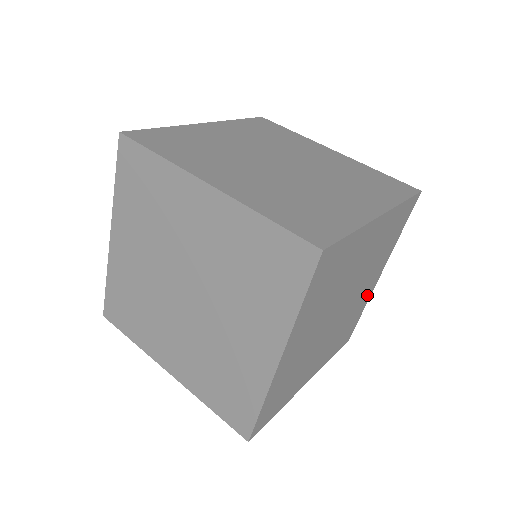
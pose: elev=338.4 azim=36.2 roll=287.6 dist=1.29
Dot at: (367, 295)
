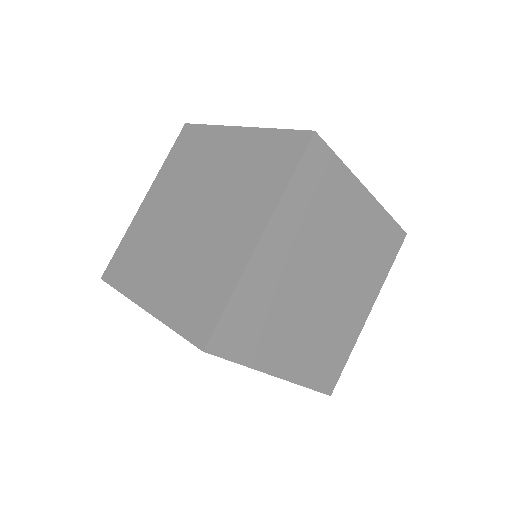
Dot at: (354, 327)
